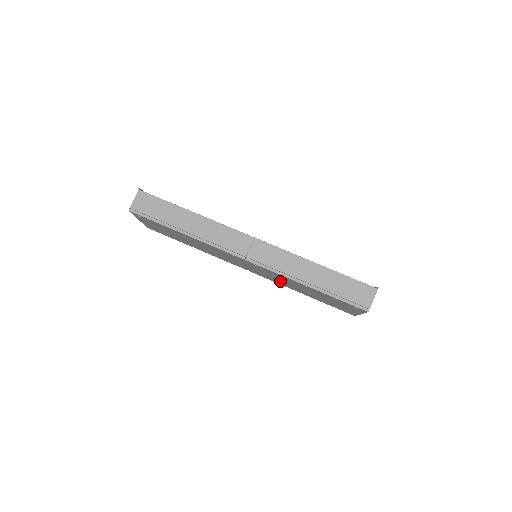
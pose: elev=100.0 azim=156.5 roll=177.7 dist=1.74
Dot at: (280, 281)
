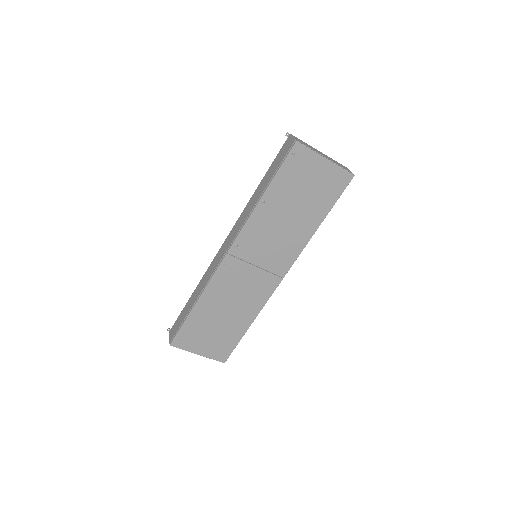
Dot at: (284, 240)
